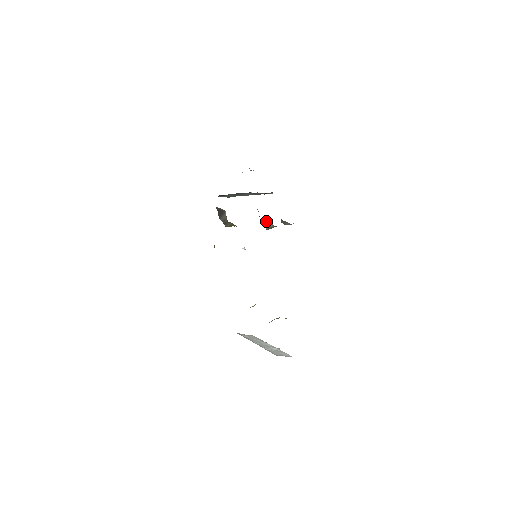
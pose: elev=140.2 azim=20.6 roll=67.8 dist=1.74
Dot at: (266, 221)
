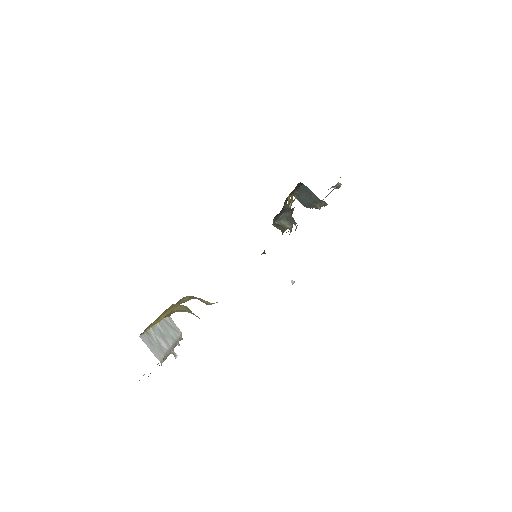
Dot at: occluded
